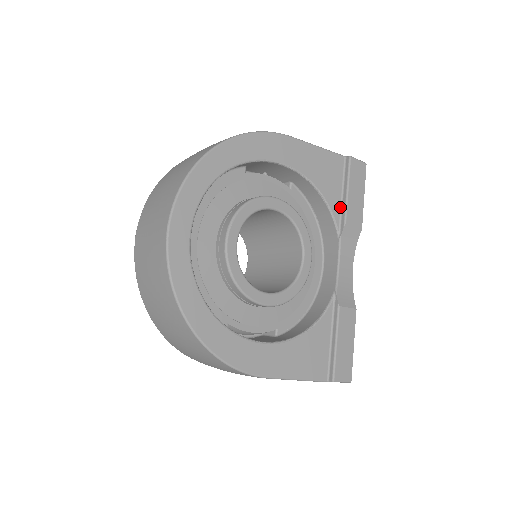
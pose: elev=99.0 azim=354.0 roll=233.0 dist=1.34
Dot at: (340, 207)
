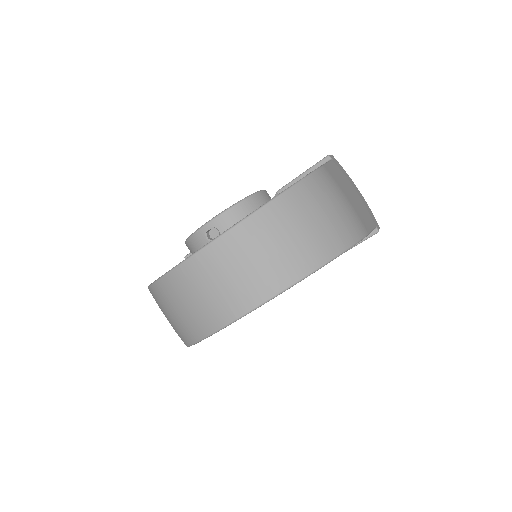
Dot at: occluded
